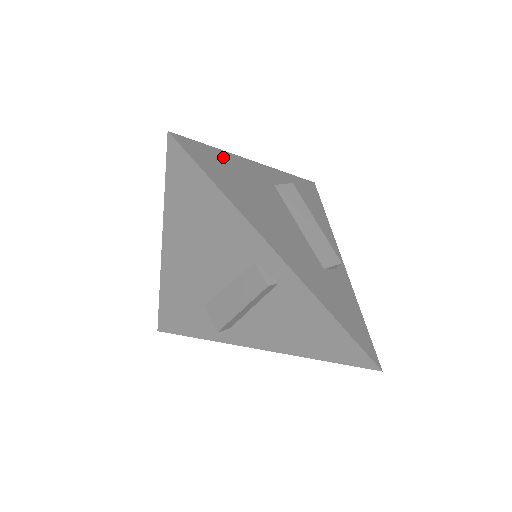
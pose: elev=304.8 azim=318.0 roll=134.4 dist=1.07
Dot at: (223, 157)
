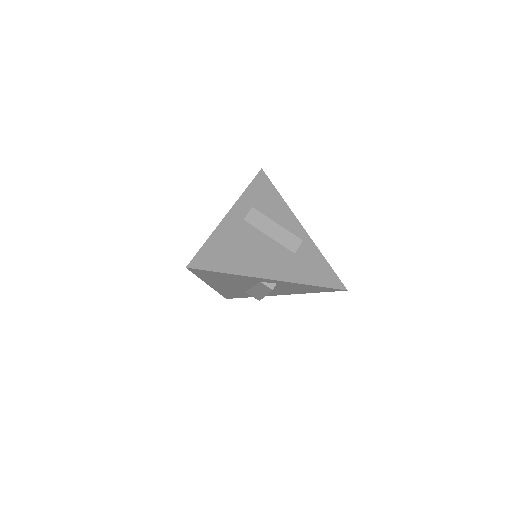
Dot at: (213, 243)
